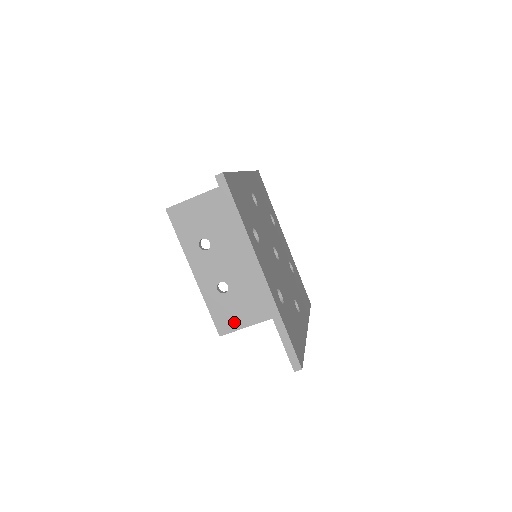
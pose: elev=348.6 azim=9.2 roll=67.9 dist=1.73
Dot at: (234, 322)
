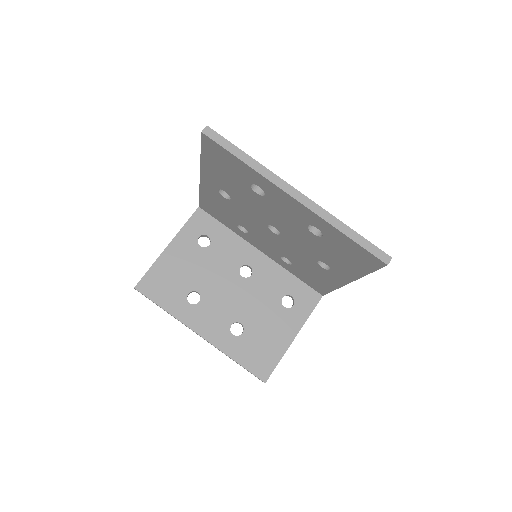
Dot at: (270, 357)
